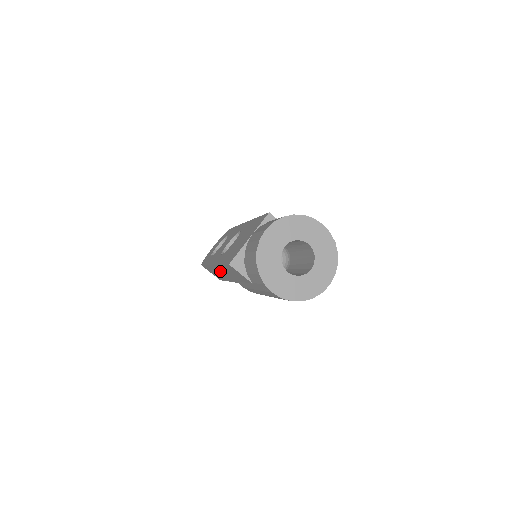
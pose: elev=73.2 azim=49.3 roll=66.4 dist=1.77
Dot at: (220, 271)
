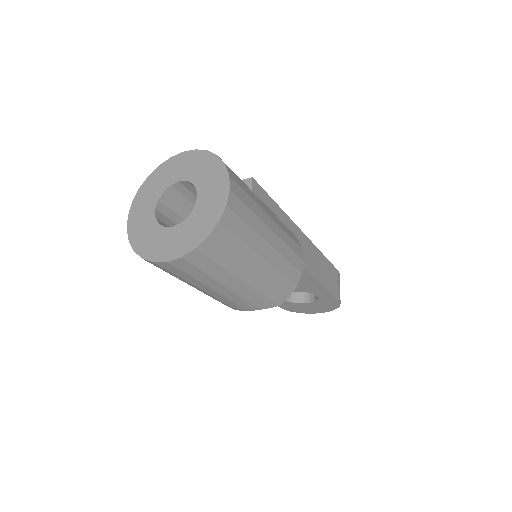
Dot at: occluded
